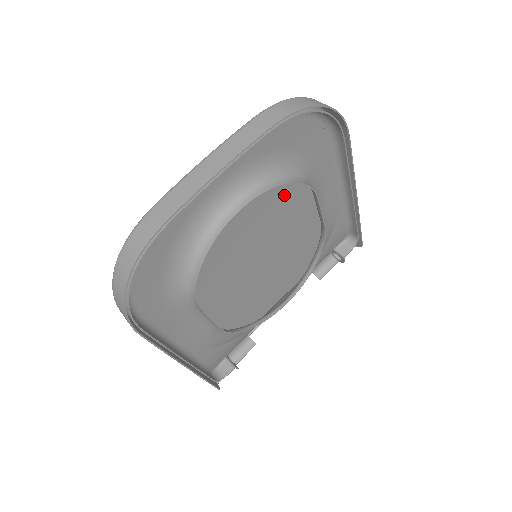
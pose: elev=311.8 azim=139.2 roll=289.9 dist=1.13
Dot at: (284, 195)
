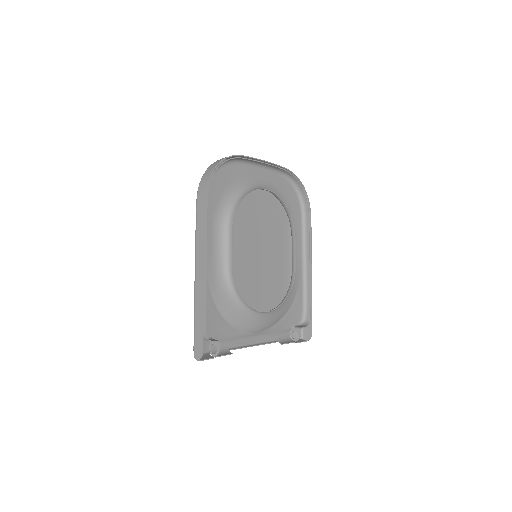
Dot at: (275, 240)
